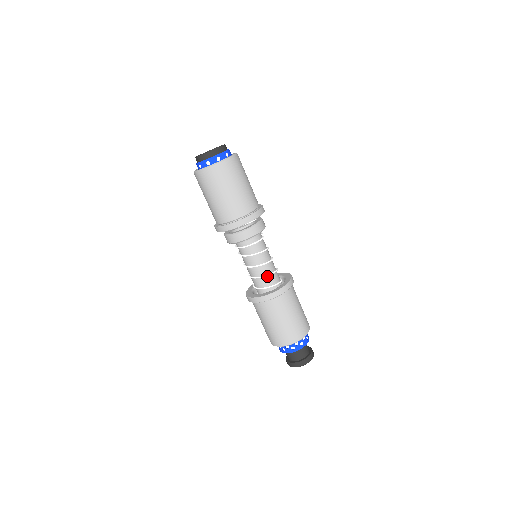
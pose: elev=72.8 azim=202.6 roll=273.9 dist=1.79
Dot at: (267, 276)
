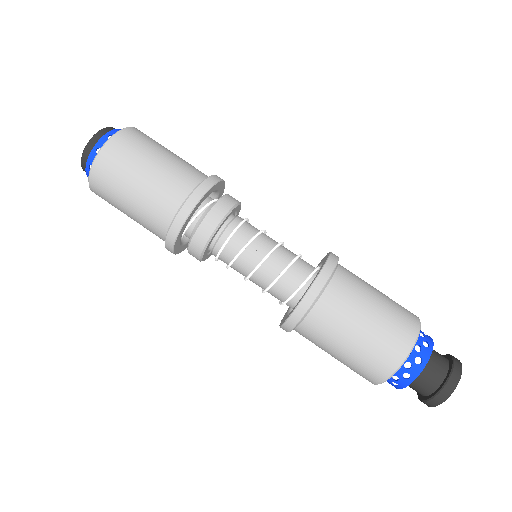
Dot at: (291, 266)
